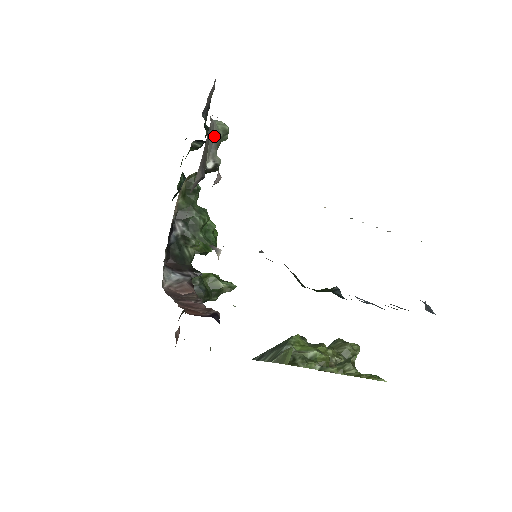
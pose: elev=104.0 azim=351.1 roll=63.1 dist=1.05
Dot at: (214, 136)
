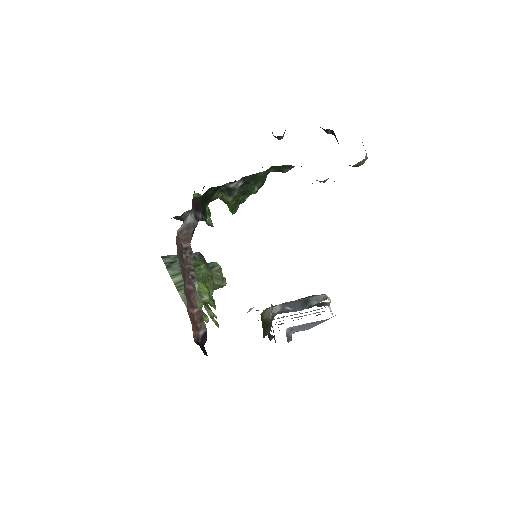
Dot at: occluded
